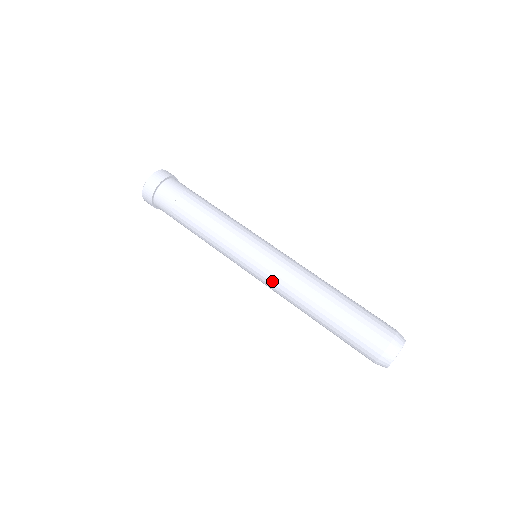
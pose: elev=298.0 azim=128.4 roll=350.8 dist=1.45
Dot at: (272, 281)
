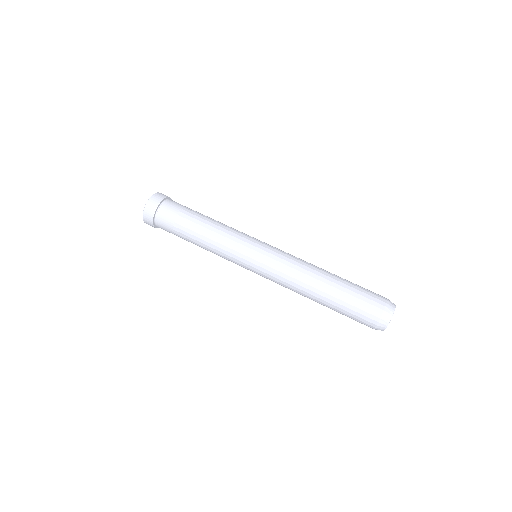
Dot at: (276, 273)
